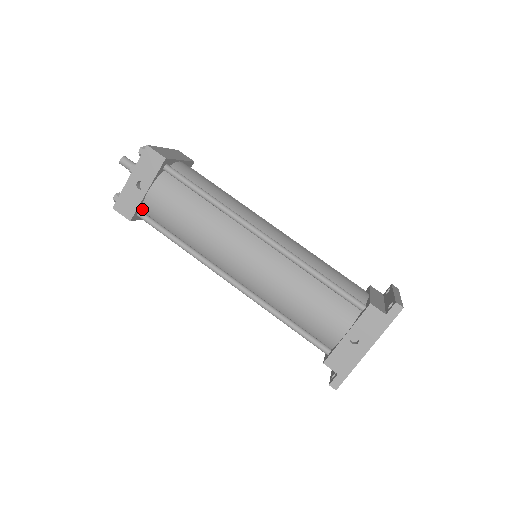
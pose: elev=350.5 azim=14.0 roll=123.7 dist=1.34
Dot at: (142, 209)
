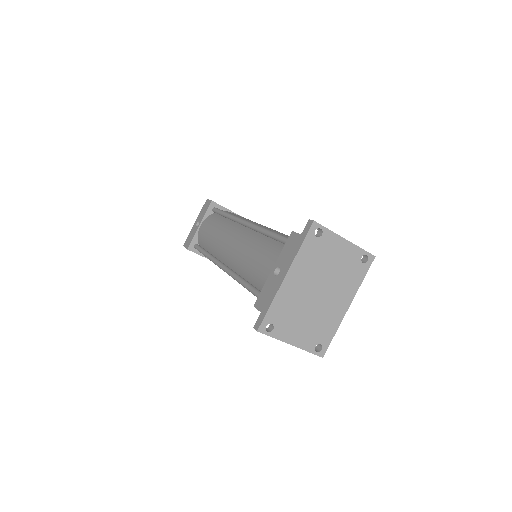
Dot at: (198, 243)
